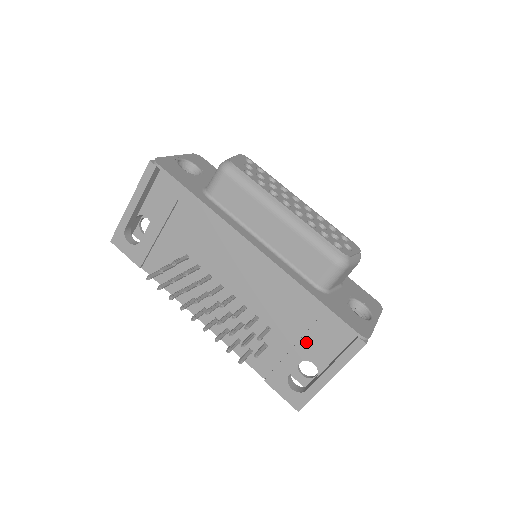
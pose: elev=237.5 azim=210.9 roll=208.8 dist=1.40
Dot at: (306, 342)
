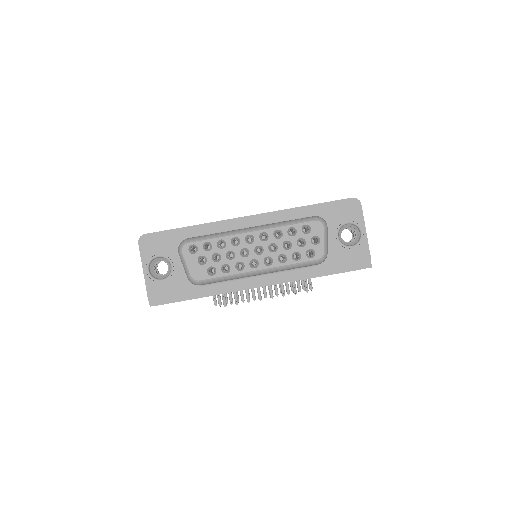
Dot at: occluded
